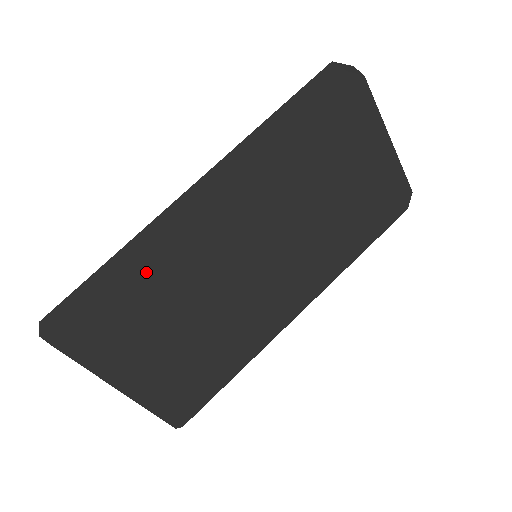
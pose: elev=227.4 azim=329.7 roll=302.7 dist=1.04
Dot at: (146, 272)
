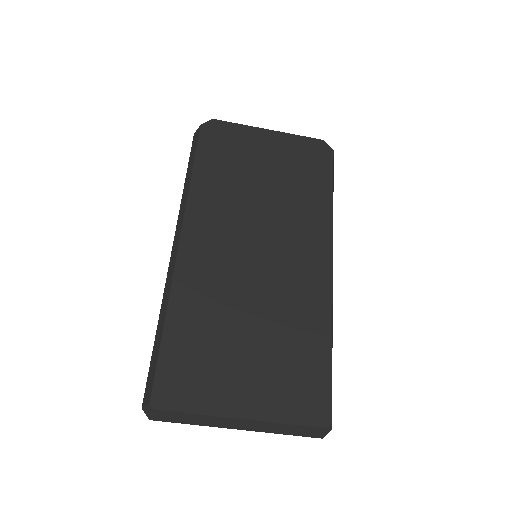
Dot at: (179, 313)
